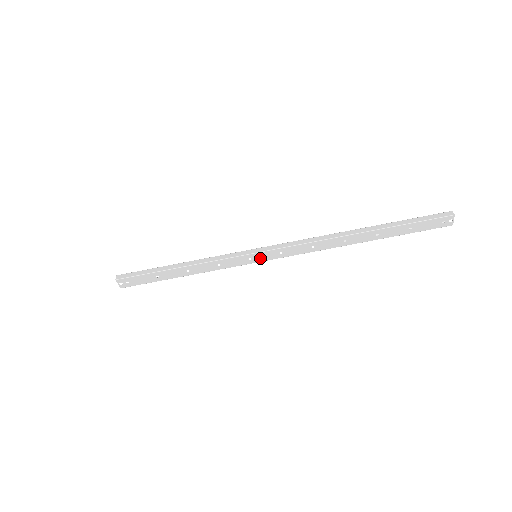
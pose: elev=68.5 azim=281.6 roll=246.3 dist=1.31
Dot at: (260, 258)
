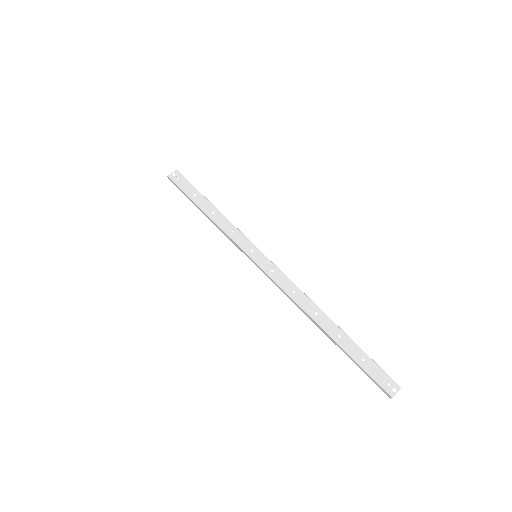
Dot at: (257, 258)
